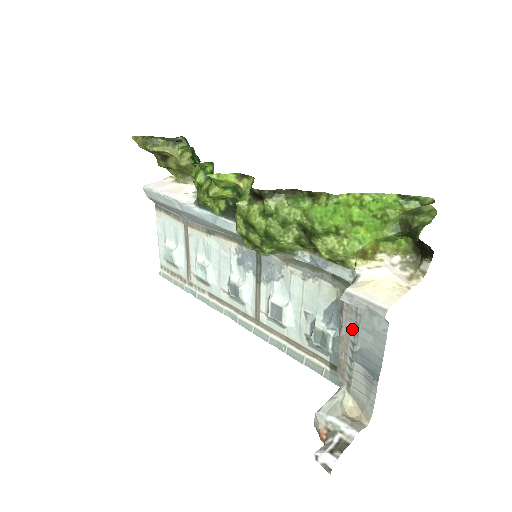
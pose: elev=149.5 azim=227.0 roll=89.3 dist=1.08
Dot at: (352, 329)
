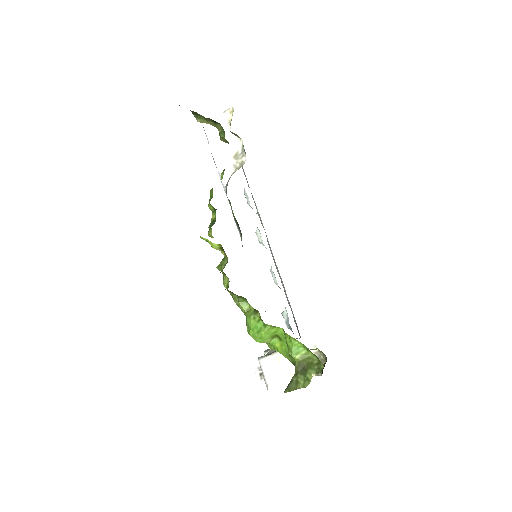
Dot at: occluded
